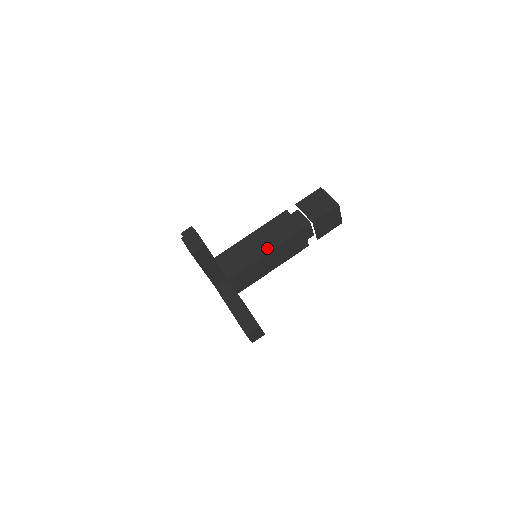
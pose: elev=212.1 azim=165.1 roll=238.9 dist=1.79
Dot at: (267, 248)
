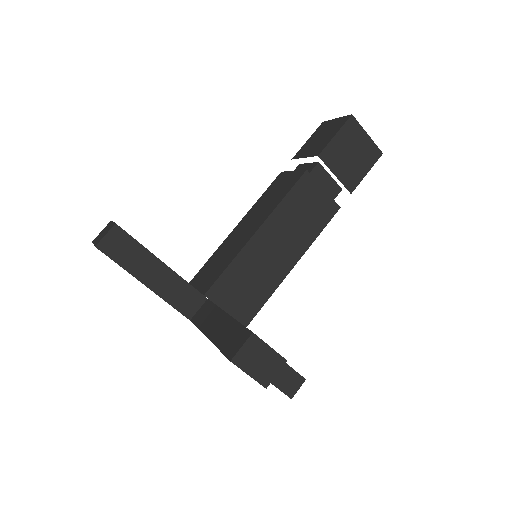
Dot at: (293, 256)
